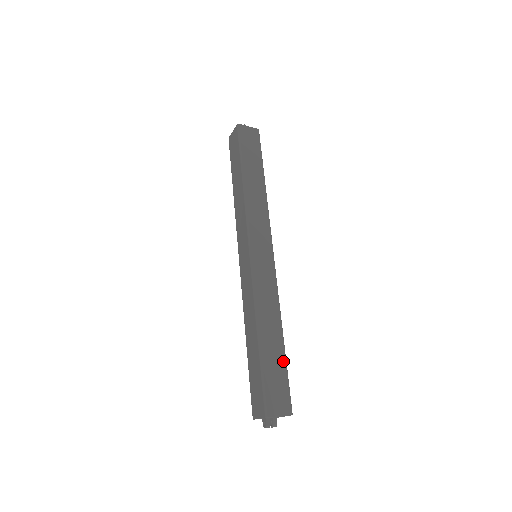
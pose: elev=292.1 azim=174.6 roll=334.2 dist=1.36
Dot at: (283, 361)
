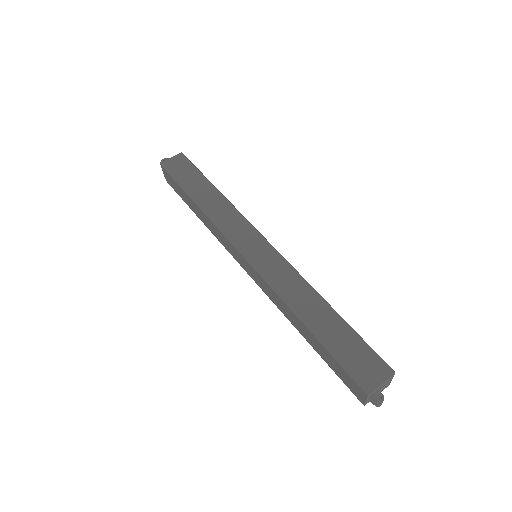
Dot at: occluded
